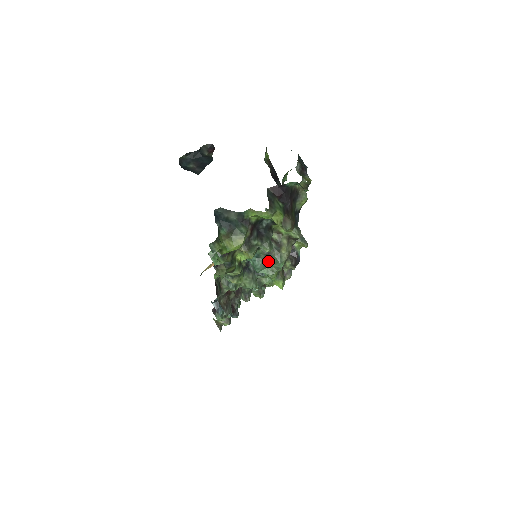
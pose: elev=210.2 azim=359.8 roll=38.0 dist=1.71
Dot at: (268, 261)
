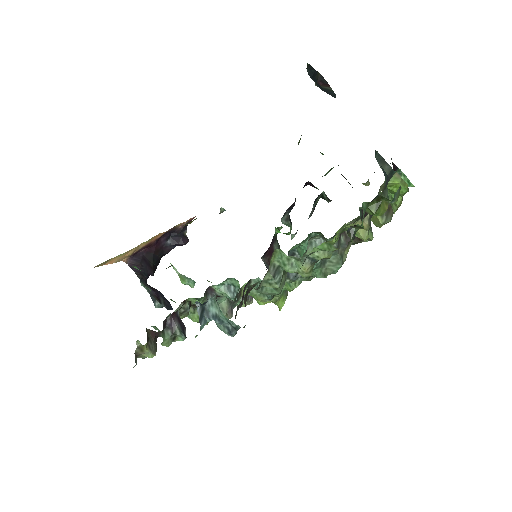
Dot at: occluded
